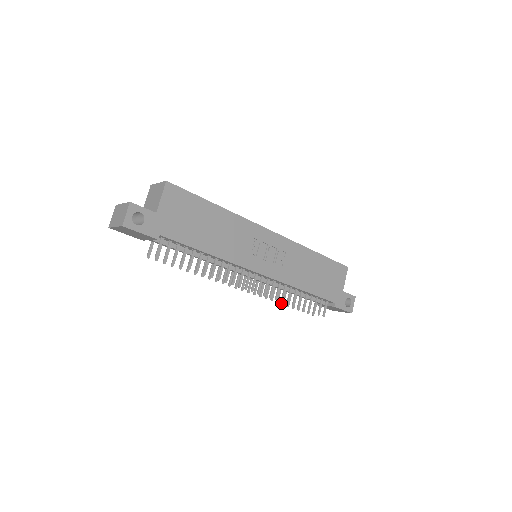
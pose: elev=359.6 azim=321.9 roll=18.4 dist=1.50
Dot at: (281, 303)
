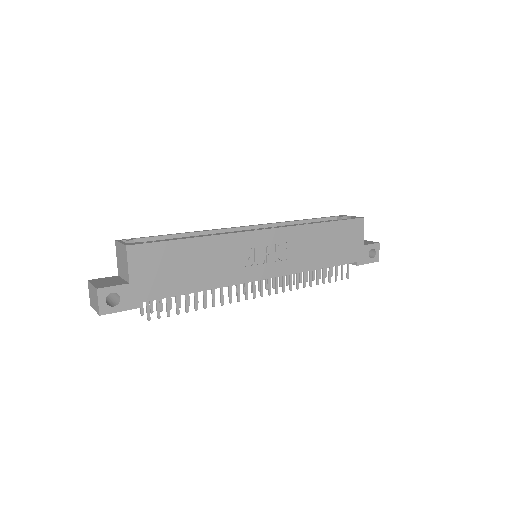
Dot at: (299, 282)
